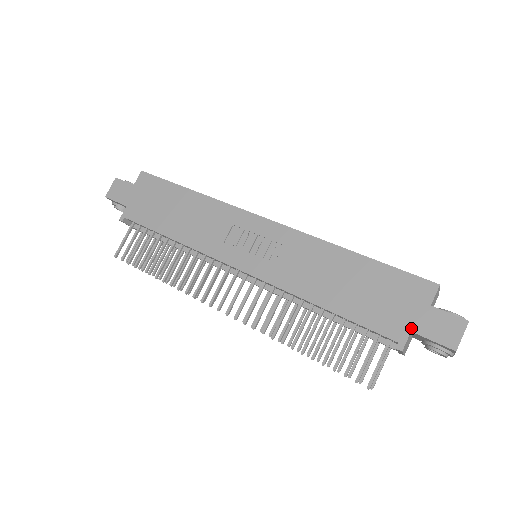
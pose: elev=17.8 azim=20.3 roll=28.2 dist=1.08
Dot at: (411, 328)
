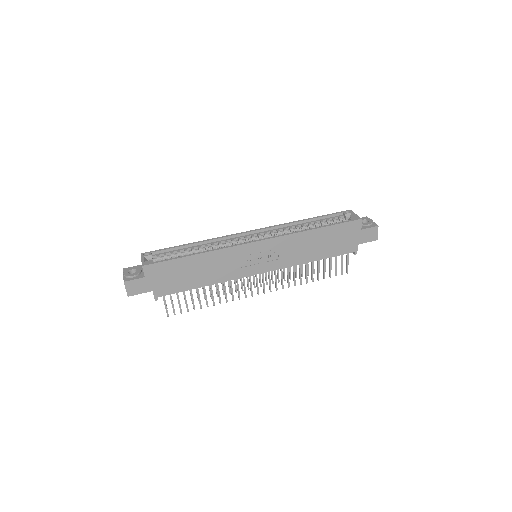
Dot at: (357, 243)
